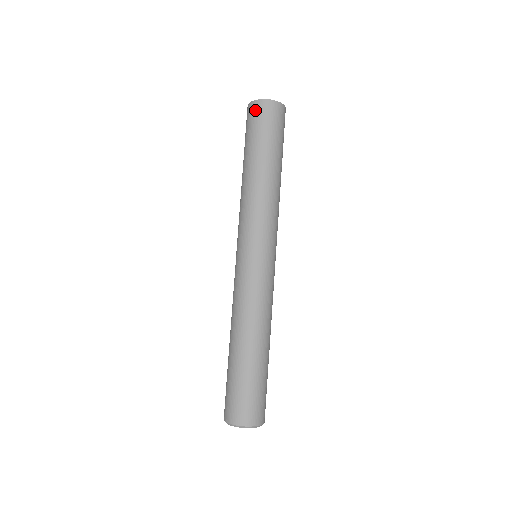
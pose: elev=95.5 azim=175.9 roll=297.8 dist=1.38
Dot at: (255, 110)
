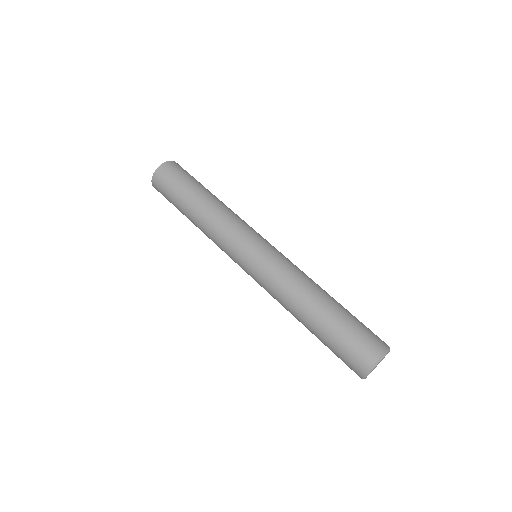
Dot at: (157, 188)
